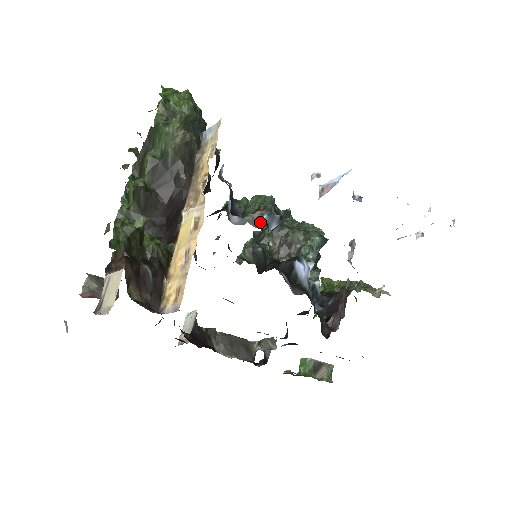
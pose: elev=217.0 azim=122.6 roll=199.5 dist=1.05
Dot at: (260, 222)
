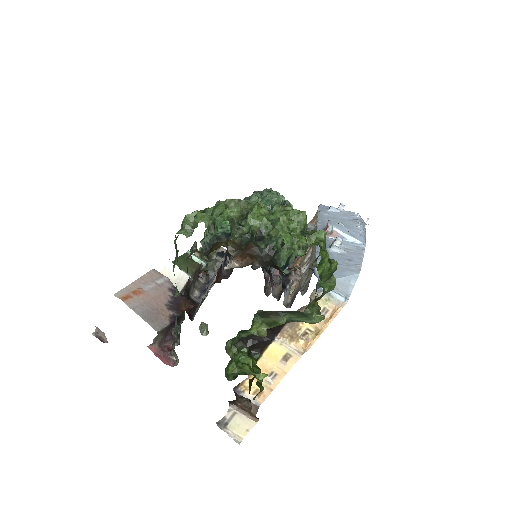
Dot at: (286, 268)
